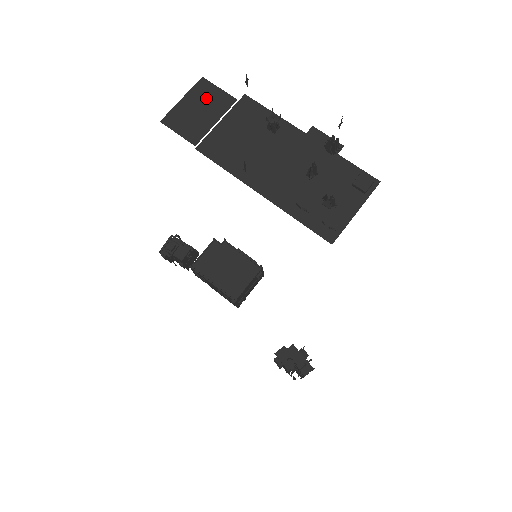
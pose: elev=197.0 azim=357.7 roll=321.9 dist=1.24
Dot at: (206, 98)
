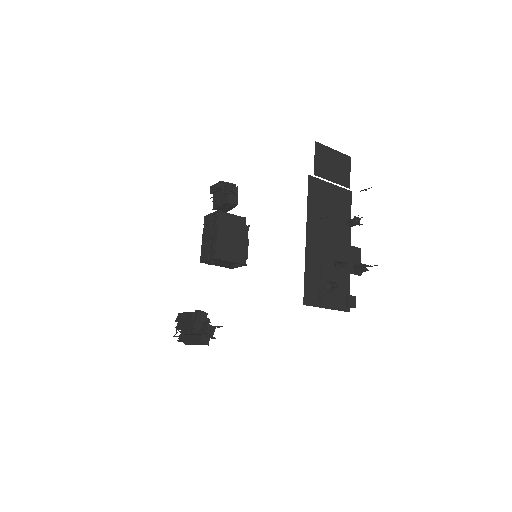
Dot at: (341, 166)
